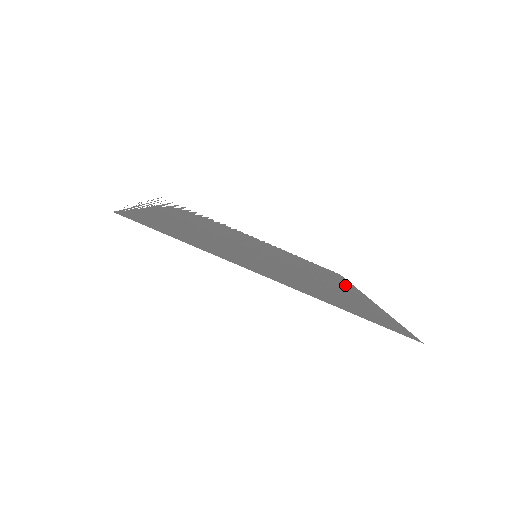
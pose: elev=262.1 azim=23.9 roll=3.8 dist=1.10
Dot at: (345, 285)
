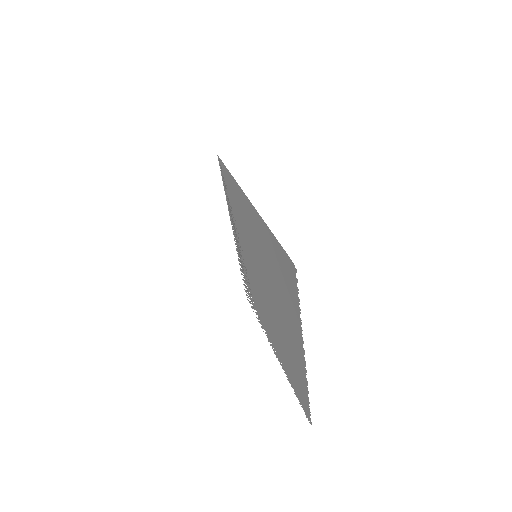
Dot at: (297, 358)
